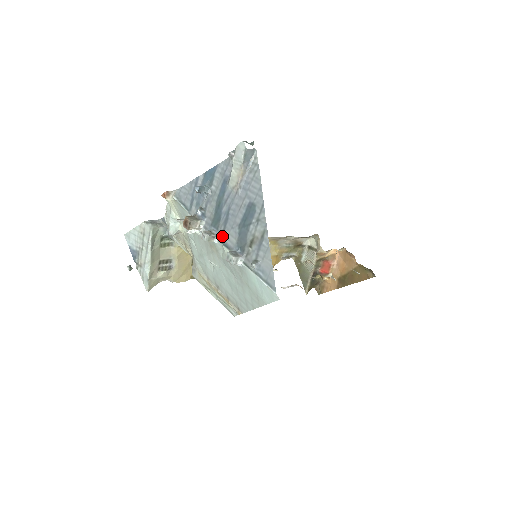
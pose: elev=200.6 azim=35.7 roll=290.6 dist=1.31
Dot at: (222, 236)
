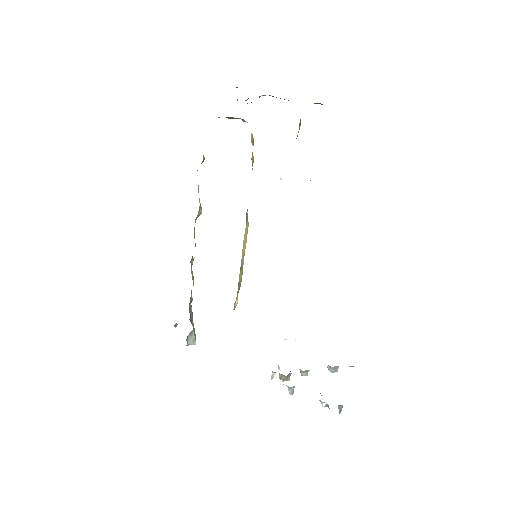
Dot at: occluded
